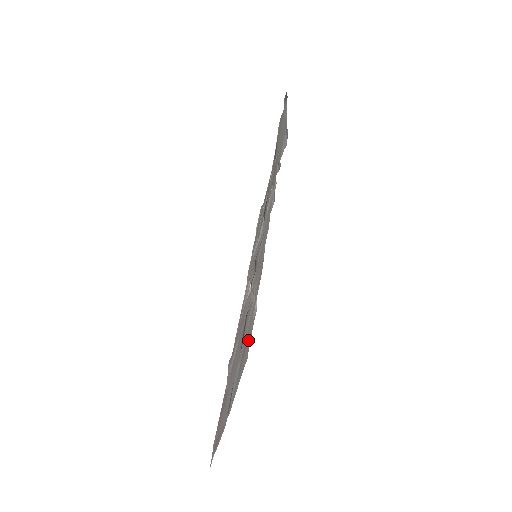
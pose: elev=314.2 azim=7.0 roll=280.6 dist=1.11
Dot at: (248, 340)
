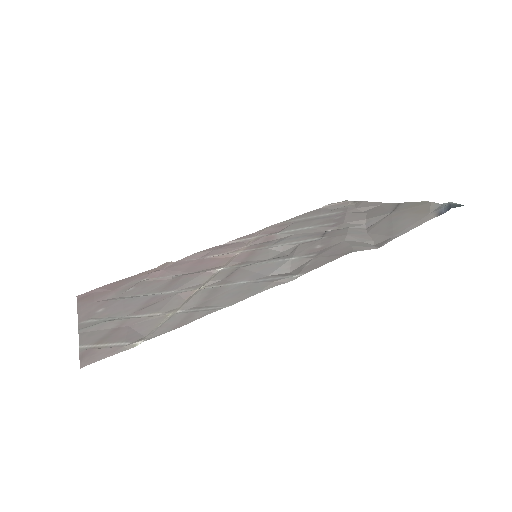
Dot at: (106, 351)
